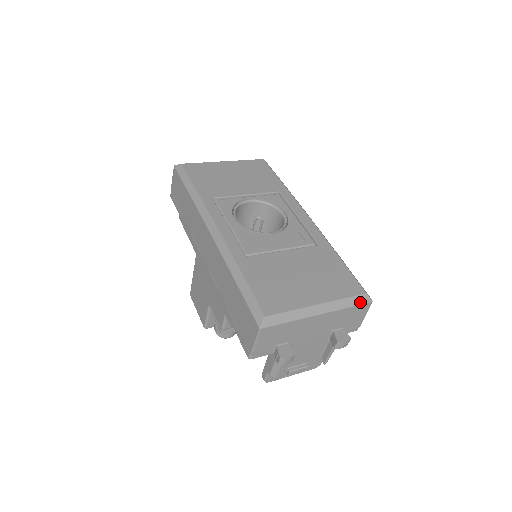
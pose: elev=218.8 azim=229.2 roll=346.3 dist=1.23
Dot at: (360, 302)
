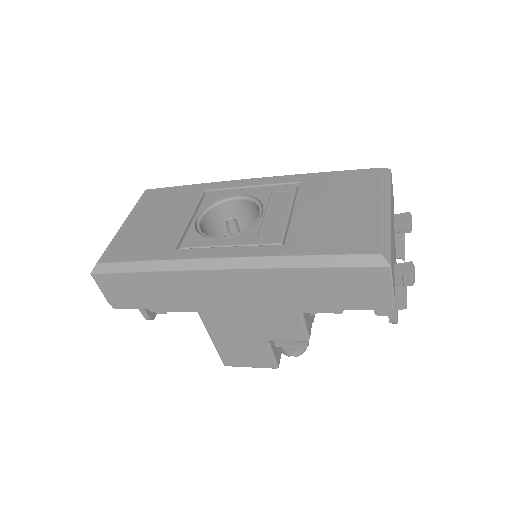
Dot at: (389, 177)
